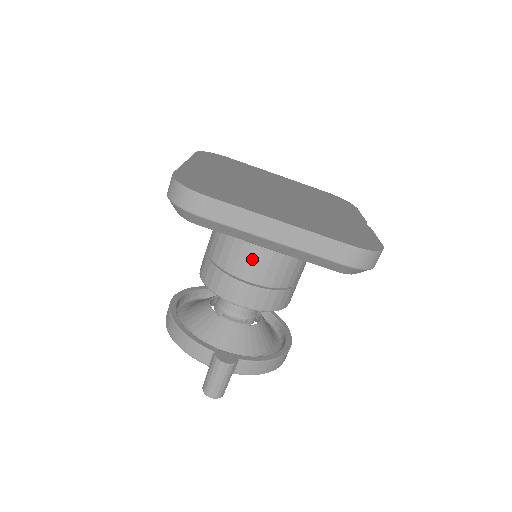
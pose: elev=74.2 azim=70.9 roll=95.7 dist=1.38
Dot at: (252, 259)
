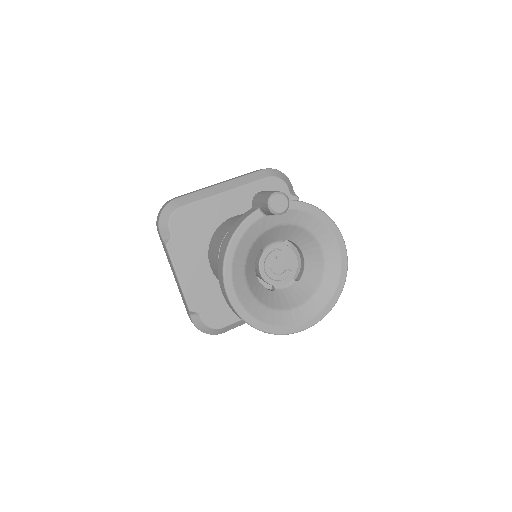
Dot at: occluded
